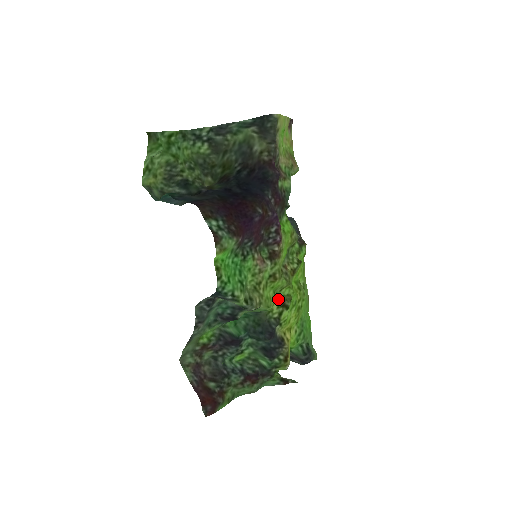
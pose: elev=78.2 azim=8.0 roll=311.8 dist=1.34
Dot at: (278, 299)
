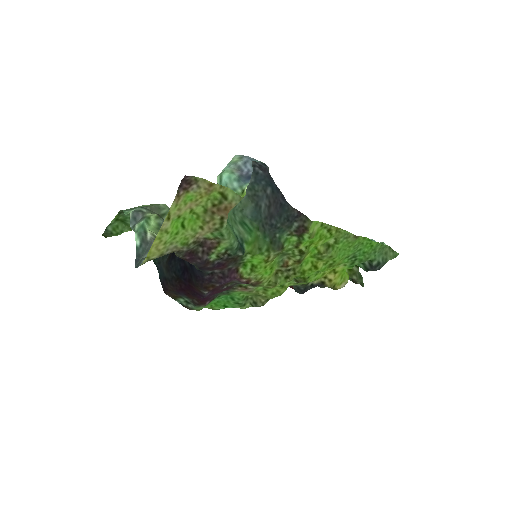
Dot at: (293, 280)
